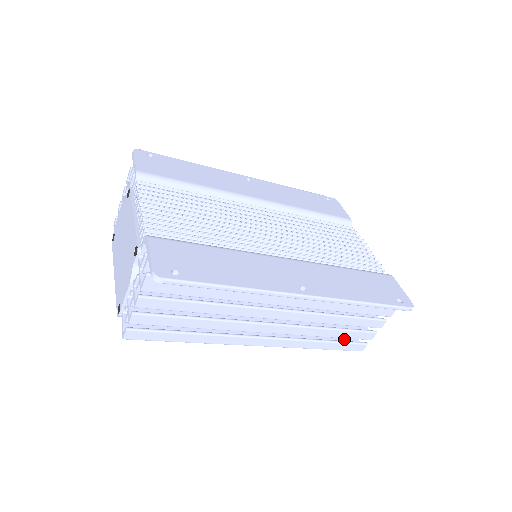
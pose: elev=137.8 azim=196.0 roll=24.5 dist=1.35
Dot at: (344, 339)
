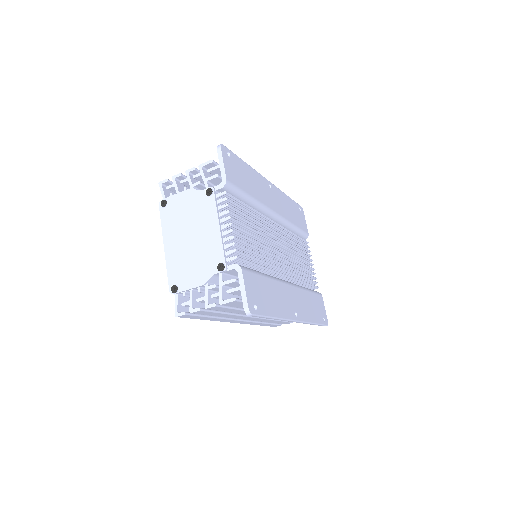
Dot at: occluded
